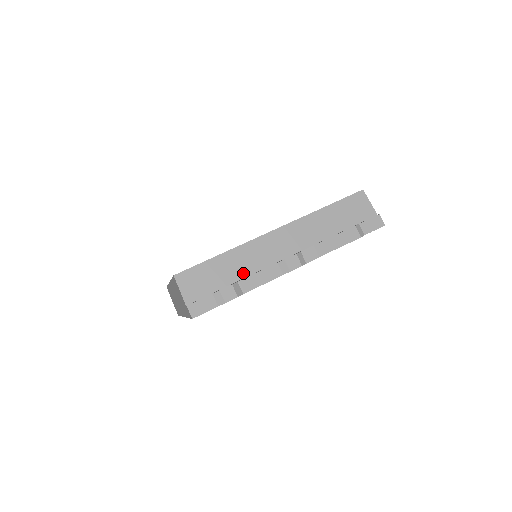
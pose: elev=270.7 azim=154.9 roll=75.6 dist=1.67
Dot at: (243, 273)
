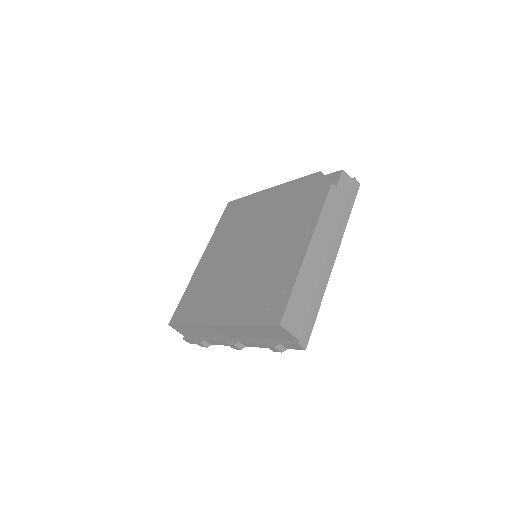
Dot at: (207, 335)
